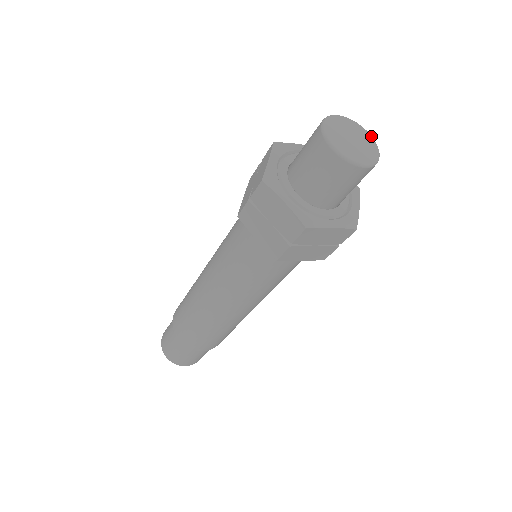
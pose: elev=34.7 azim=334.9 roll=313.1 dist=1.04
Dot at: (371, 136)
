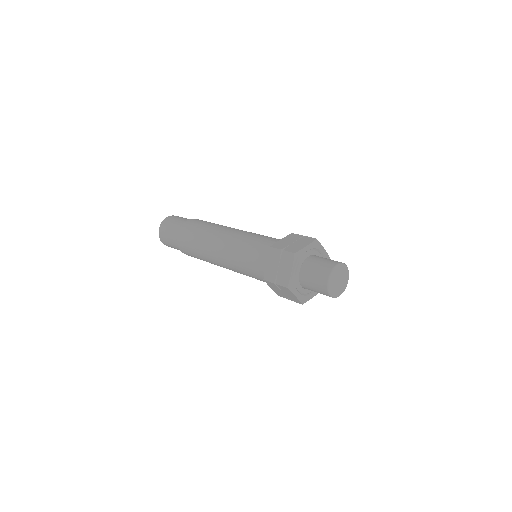
Dot at: (340, 265)
